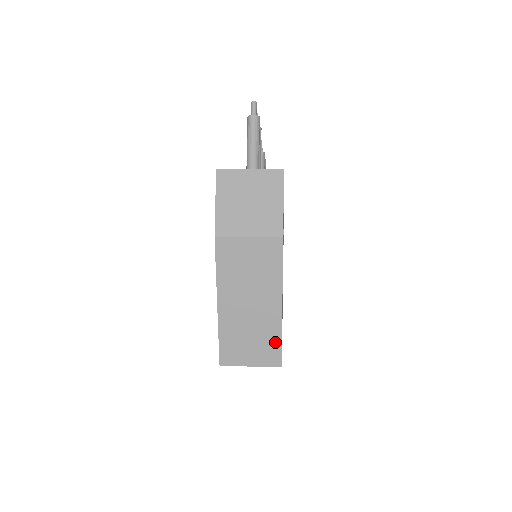
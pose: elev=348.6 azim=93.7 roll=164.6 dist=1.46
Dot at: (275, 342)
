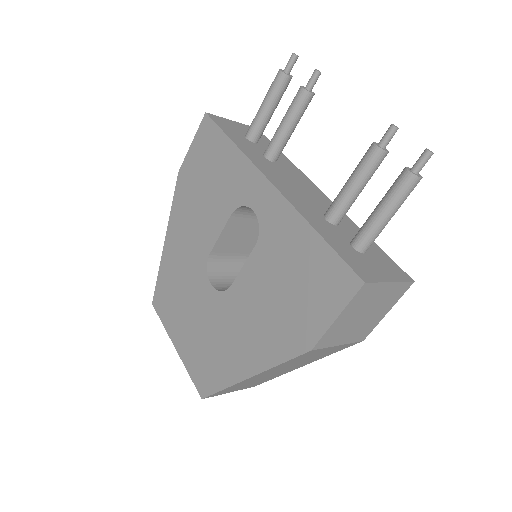
Dot at: (268, 380)
